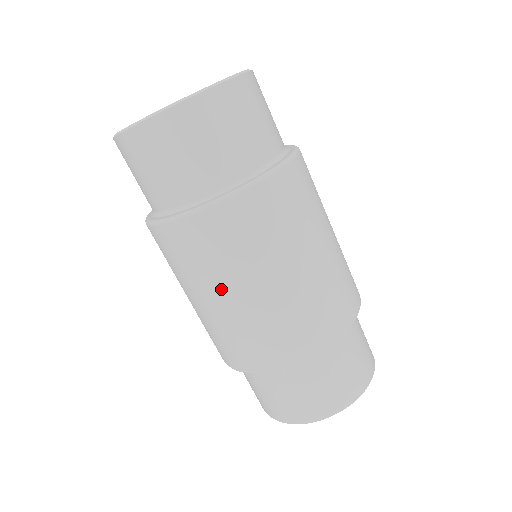
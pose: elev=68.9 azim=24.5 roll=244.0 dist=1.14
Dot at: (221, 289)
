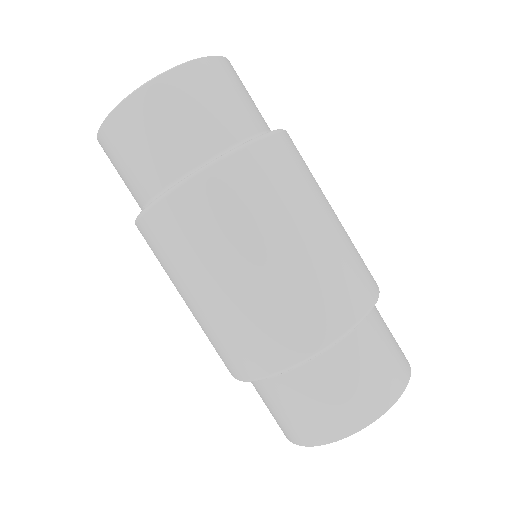
Dot at: (304, 218)
